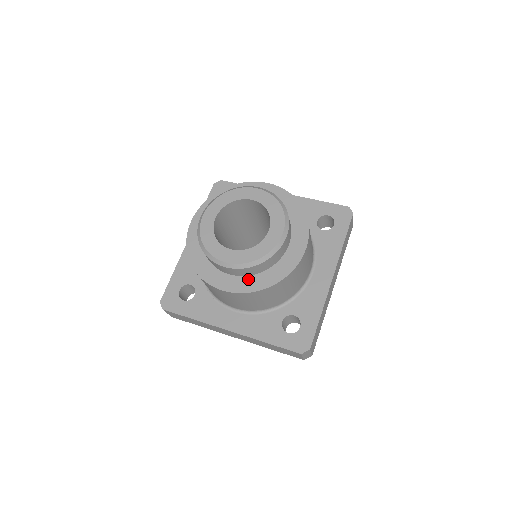
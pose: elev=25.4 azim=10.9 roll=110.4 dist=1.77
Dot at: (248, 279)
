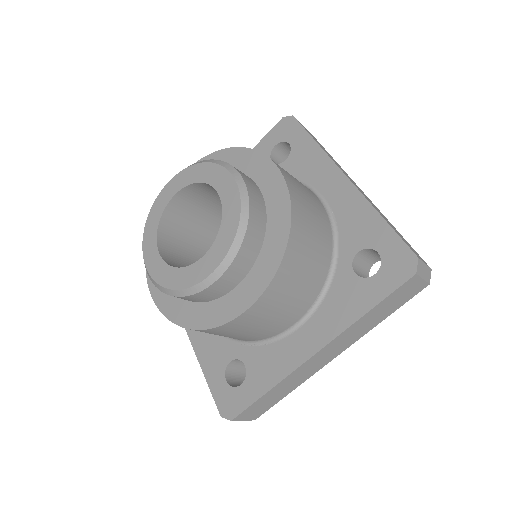
Dot at: (259, 265)
